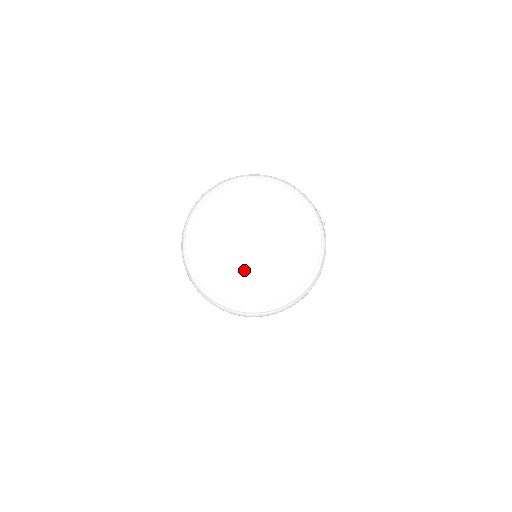
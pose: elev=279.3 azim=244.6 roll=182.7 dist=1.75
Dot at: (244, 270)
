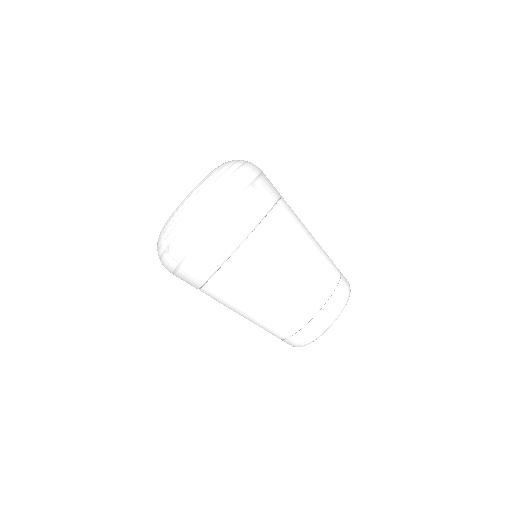
Dot at: occluded
